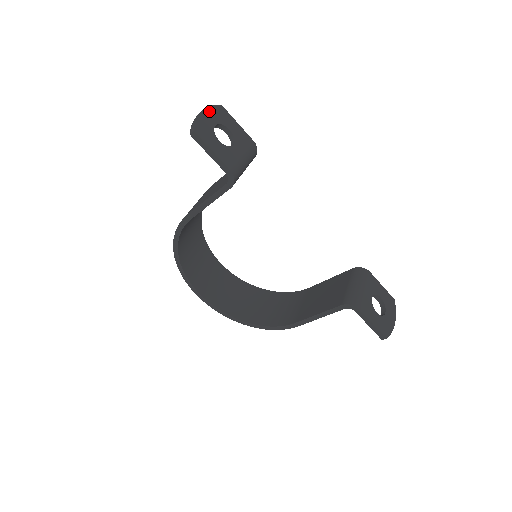
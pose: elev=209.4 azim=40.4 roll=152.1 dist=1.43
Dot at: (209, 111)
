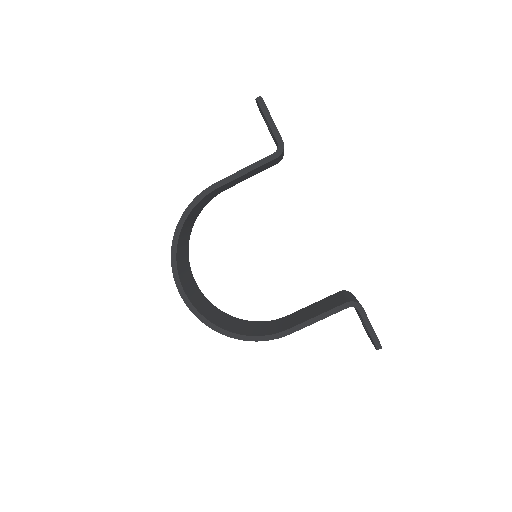
Dot at: occluded
